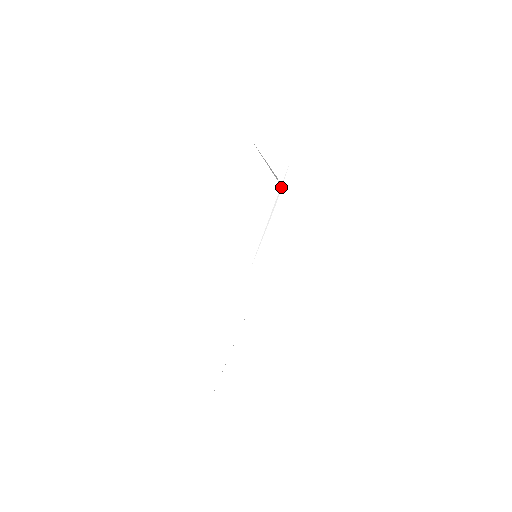
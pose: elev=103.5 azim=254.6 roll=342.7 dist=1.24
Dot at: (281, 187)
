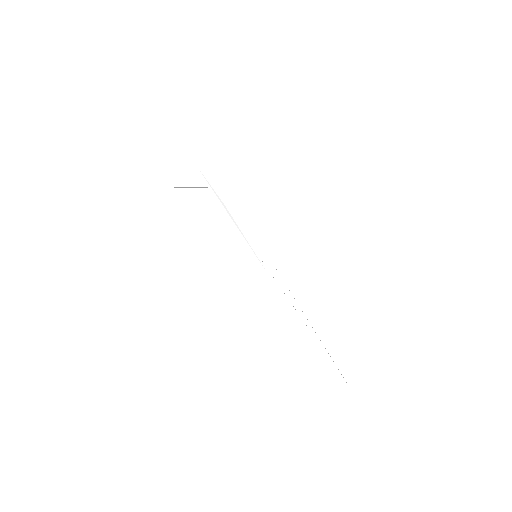
Dot at: (212, 188)
